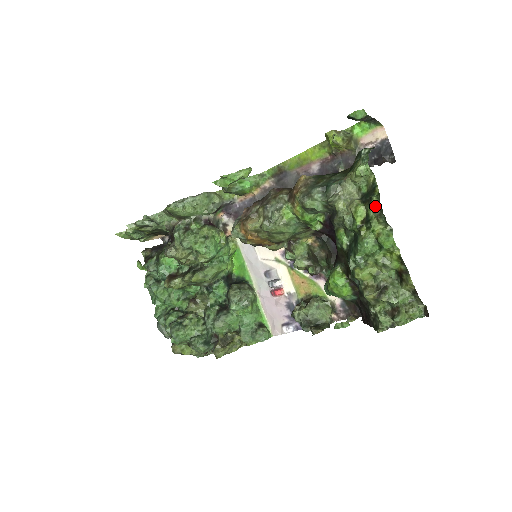
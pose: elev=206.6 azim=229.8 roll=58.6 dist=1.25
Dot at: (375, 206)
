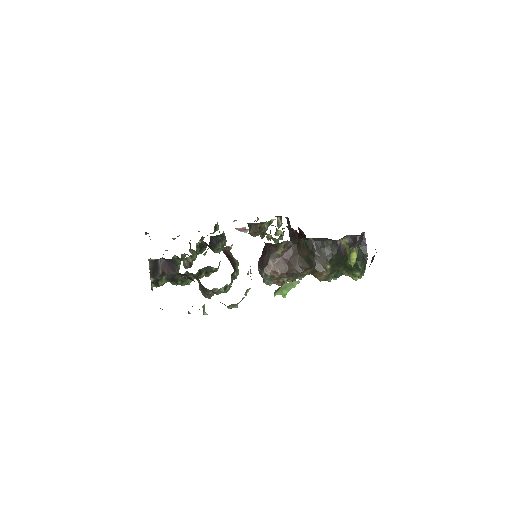
Dot at: occluded
